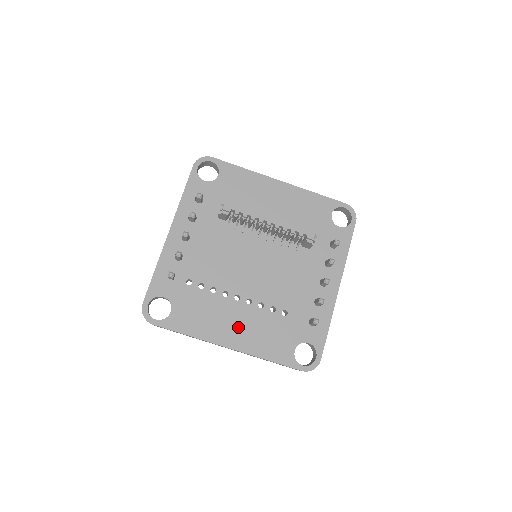
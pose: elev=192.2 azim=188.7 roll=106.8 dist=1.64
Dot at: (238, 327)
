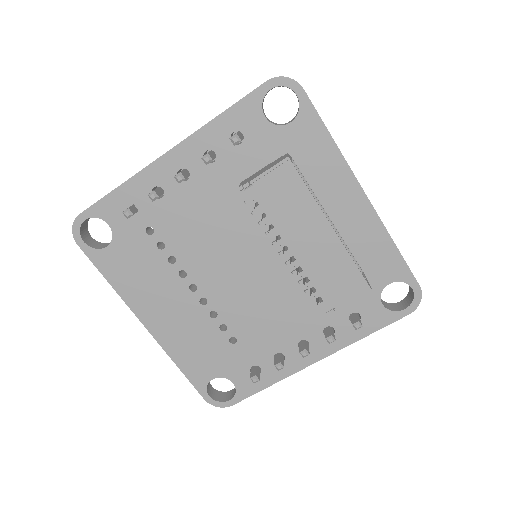
Dot at: (170, 316)
